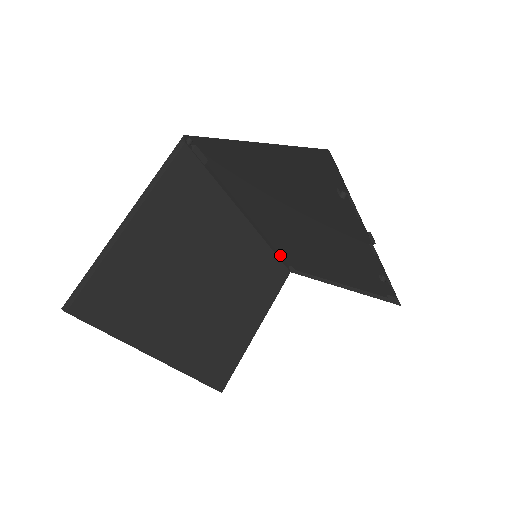
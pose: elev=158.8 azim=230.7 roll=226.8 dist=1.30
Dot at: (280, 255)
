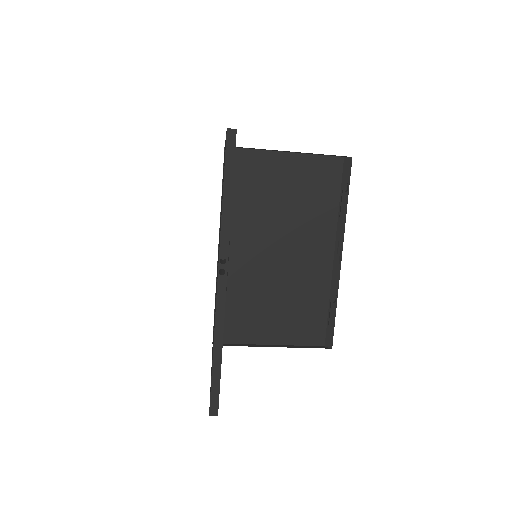
Dot at: occluded
